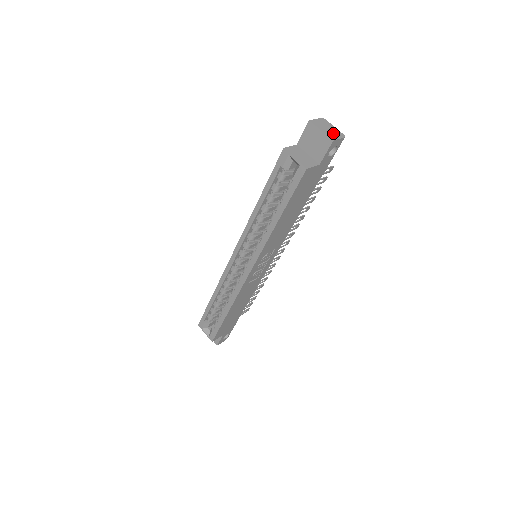
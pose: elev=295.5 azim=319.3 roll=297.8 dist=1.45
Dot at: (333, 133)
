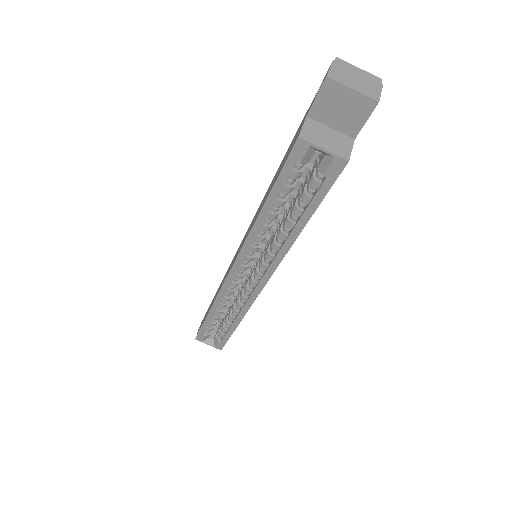
Dot at: (367, 84)
